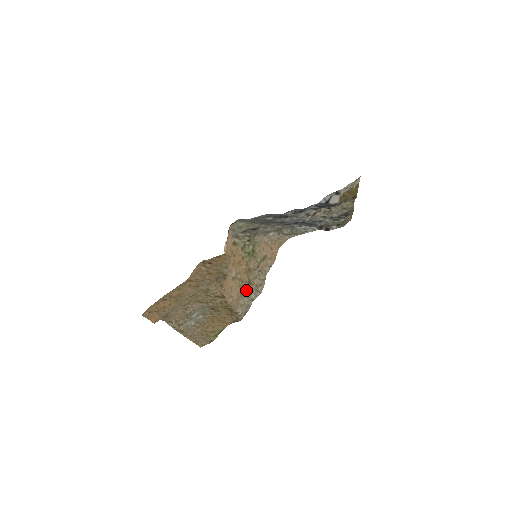
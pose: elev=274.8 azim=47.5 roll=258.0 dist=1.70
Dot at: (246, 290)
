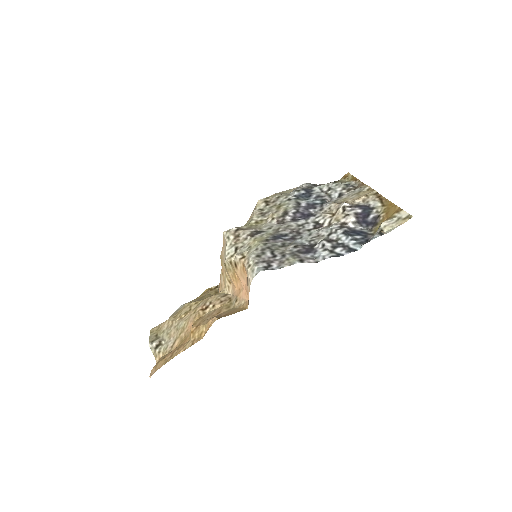
Dot at: occluded
